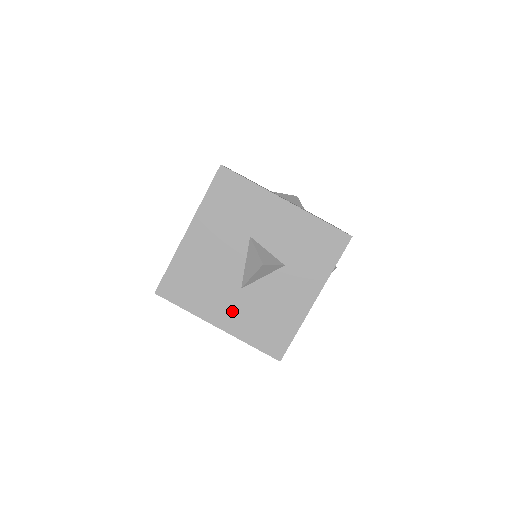
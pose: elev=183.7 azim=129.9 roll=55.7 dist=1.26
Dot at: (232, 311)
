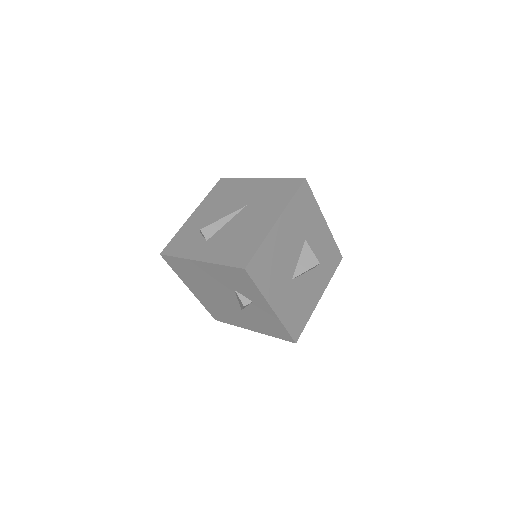
Dot at: (283, 297)
